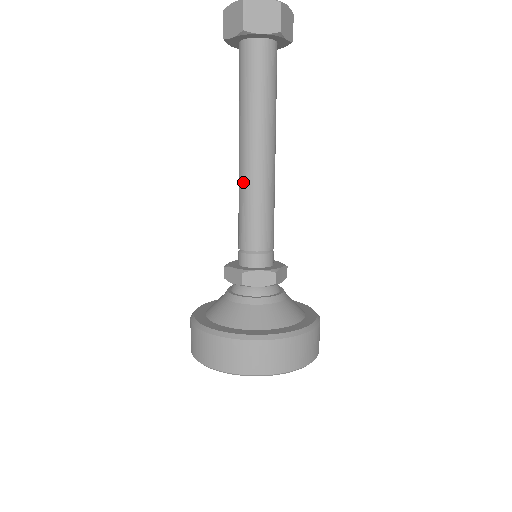
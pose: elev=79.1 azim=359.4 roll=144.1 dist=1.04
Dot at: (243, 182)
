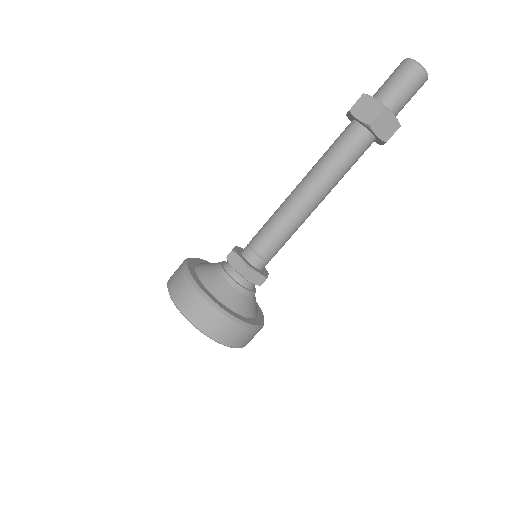
Dot at: (283, 202)
